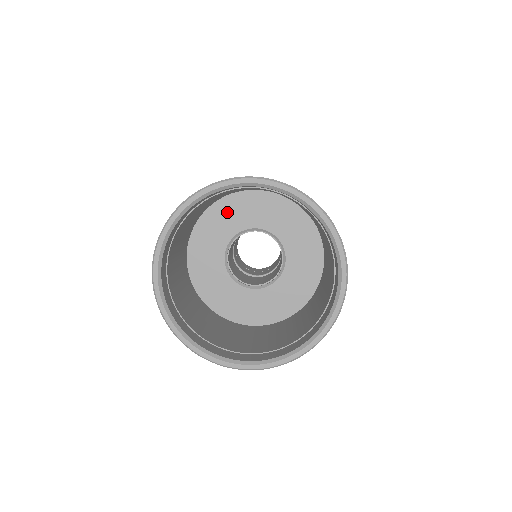
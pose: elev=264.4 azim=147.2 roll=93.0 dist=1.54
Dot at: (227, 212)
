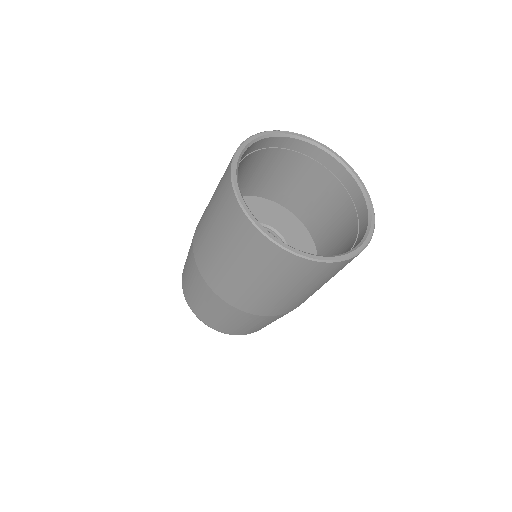
Dot at: (263, 207)
